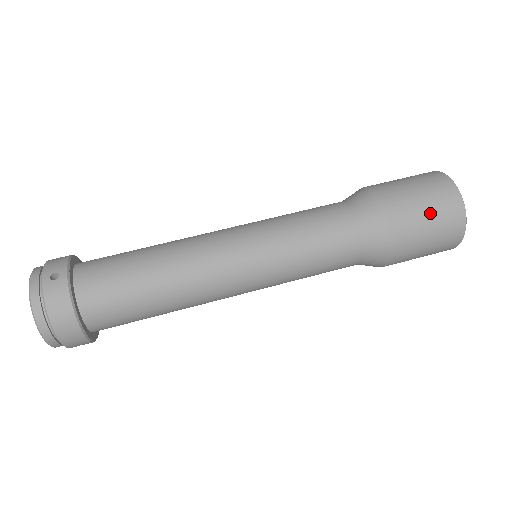
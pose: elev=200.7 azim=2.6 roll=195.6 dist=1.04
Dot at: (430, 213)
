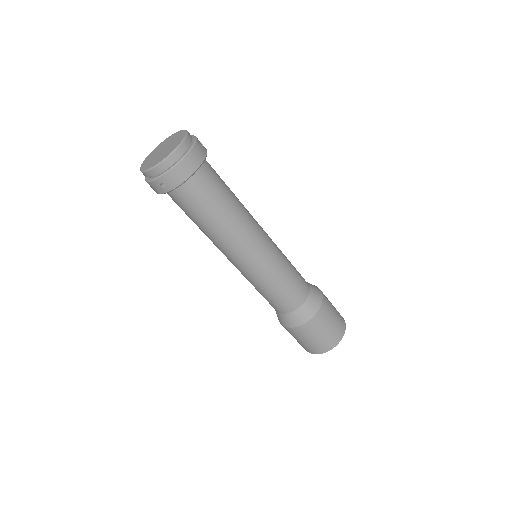
Dot at: (335, 318)
